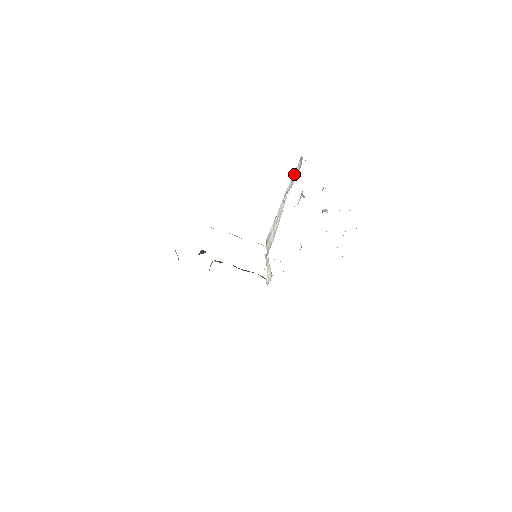
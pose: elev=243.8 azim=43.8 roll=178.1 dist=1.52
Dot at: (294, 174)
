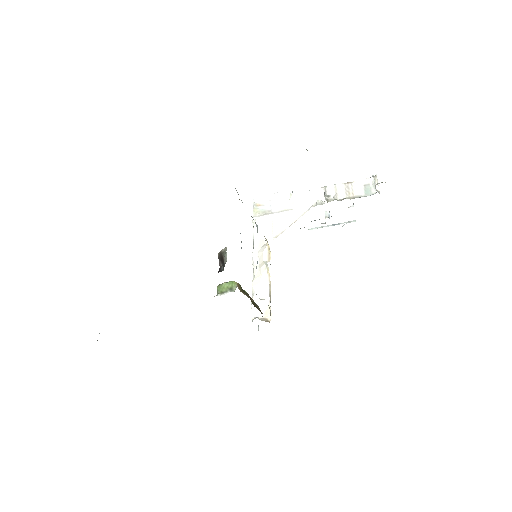
Dot at: (352, 183)
